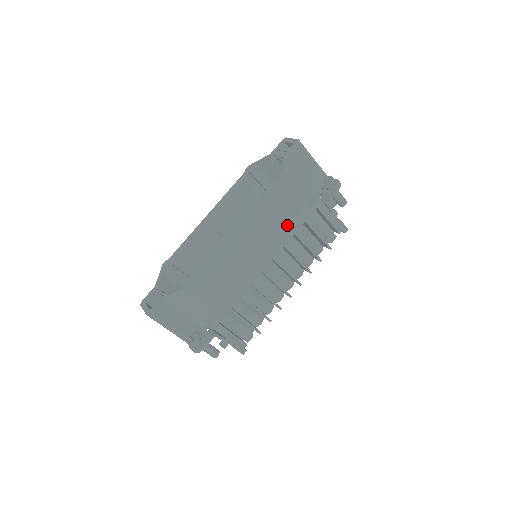
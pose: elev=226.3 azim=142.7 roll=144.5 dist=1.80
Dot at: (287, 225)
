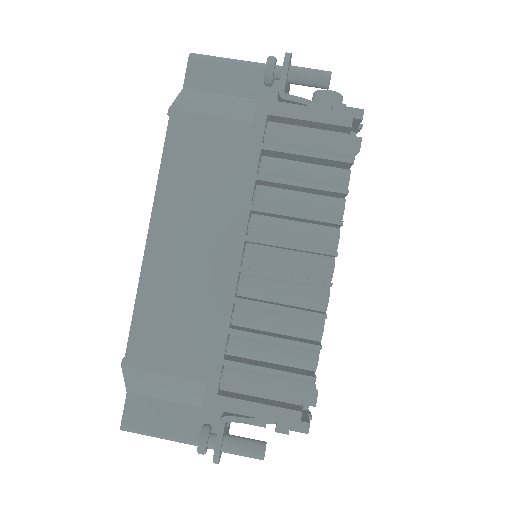
Dot at: (231, 174)
